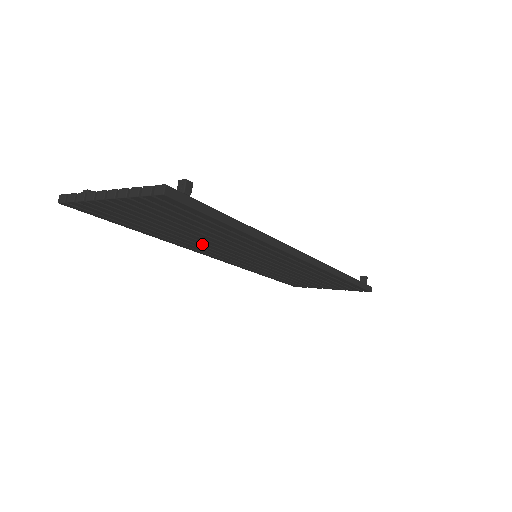
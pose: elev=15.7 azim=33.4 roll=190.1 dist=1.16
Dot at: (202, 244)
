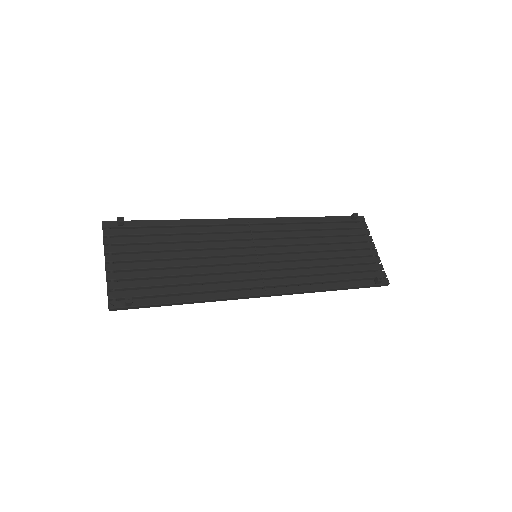
Dot at: (207, 246)
